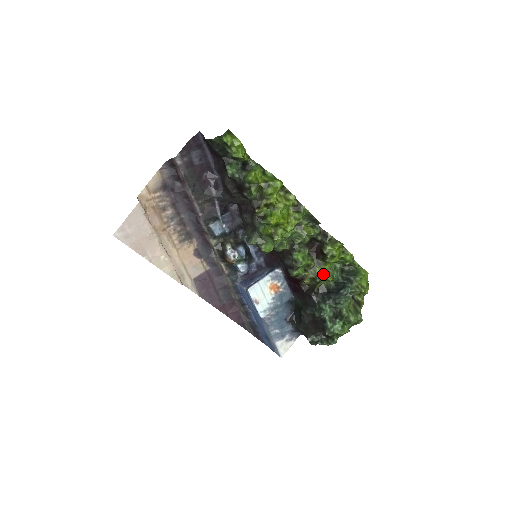
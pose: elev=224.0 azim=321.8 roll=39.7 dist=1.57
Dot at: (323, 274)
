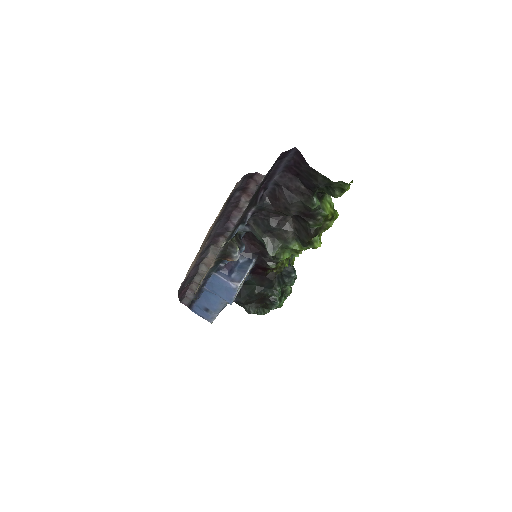
Dot at: (286, 262)
